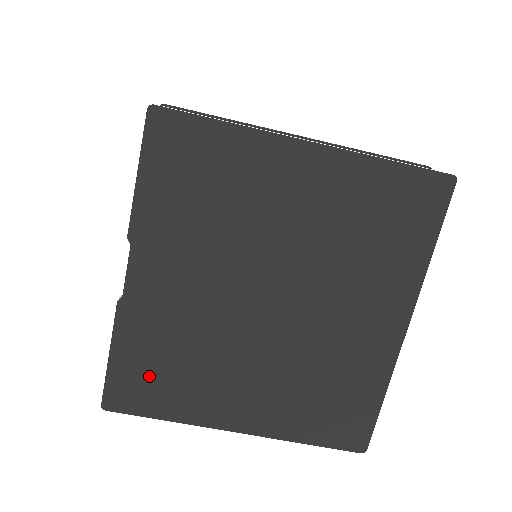
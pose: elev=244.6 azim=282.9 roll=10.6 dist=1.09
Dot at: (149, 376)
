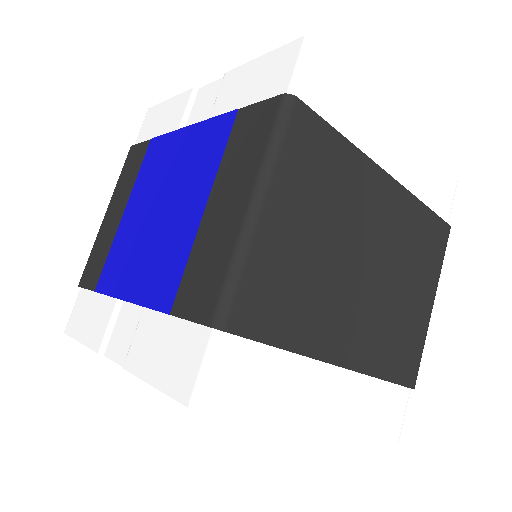
Dot at: occluded
